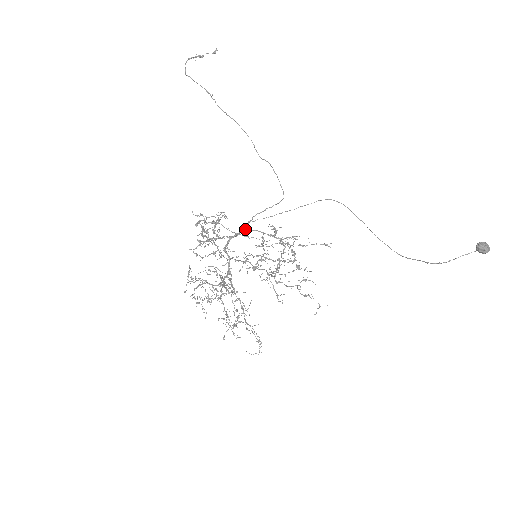
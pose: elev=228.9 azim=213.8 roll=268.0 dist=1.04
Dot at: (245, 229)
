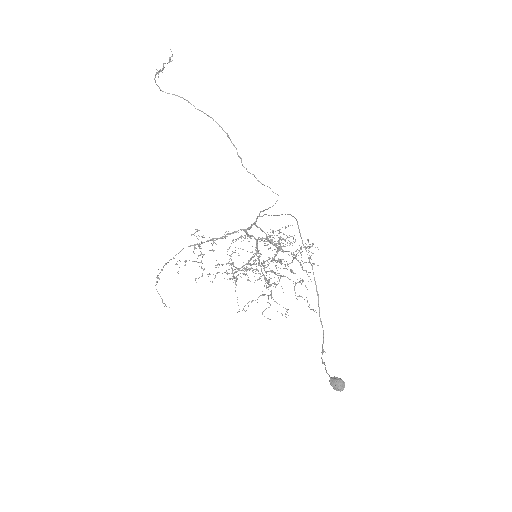
Dot at: (254, 224)
